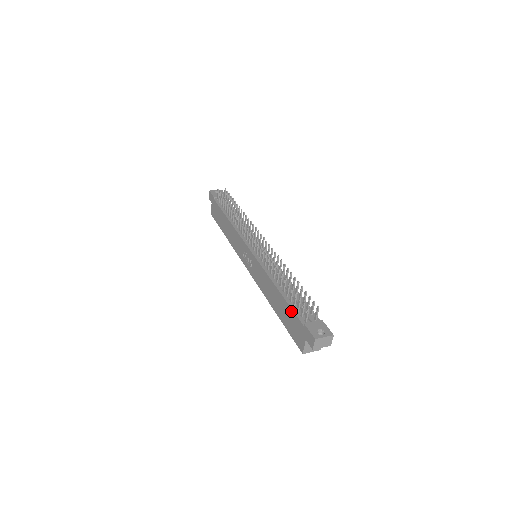
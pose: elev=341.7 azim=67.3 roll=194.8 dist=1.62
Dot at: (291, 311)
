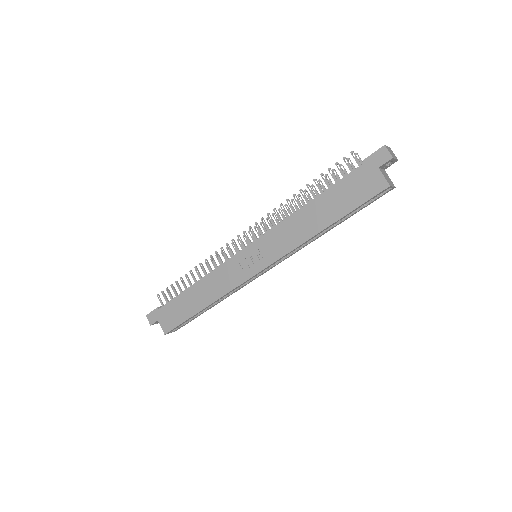
Dot at: (341, 183)
